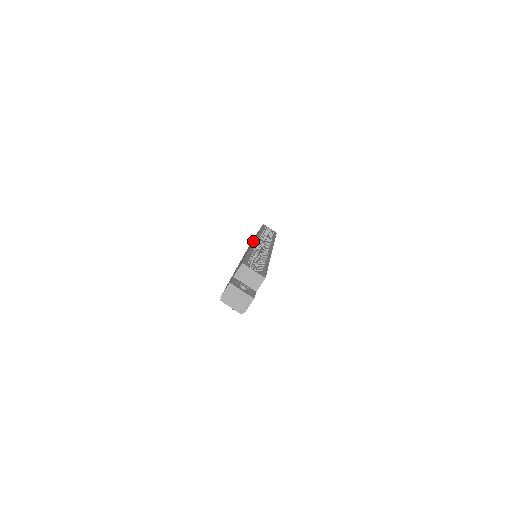
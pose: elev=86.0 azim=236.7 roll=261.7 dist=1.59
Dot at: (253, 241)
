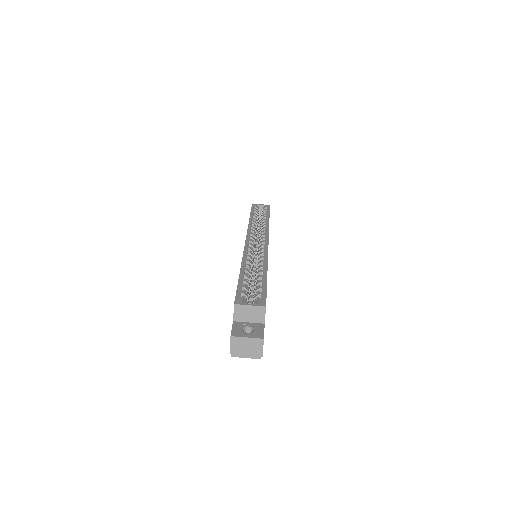
Dot at: occluded
